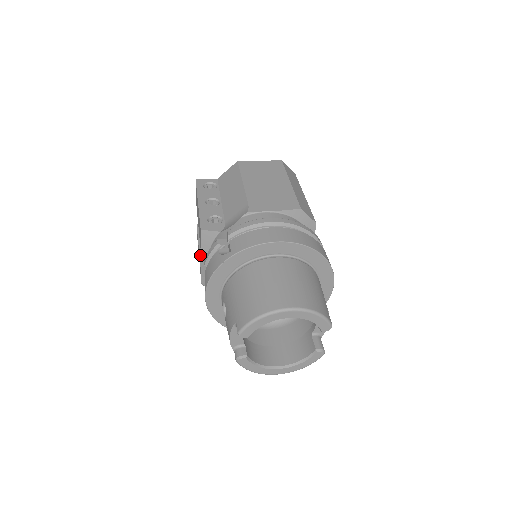
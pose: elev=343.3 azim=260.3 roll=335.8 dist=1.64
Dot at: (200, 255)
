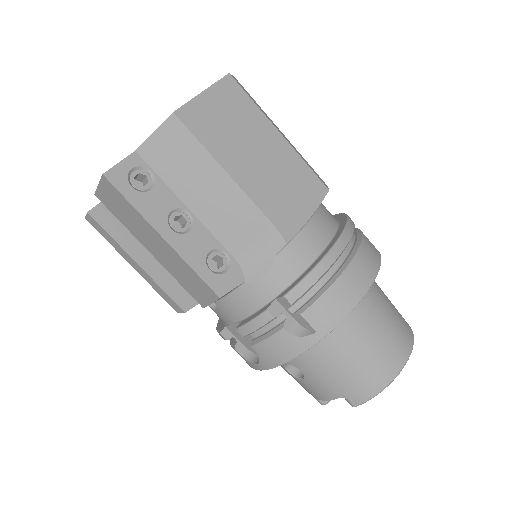
Dot at: (150, 276)
